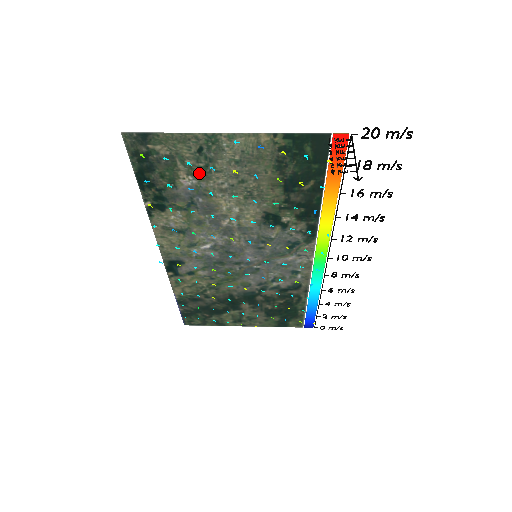
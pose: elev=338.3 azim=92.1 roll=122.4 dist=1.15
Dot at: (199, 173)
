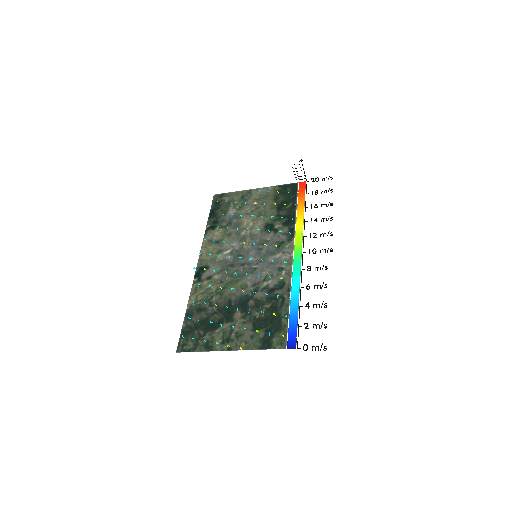
Dot at: (239, 207)
